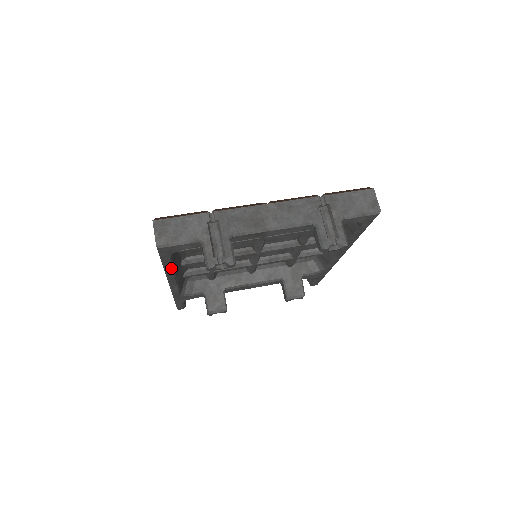
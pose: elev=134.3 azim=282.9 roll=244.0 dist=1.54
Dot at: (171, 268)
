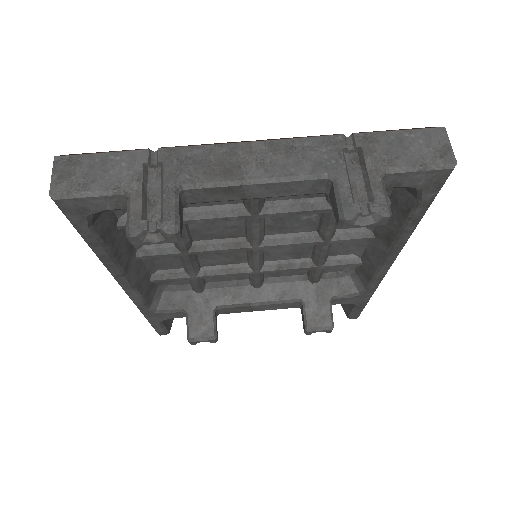
Dot at: (104, 252)
